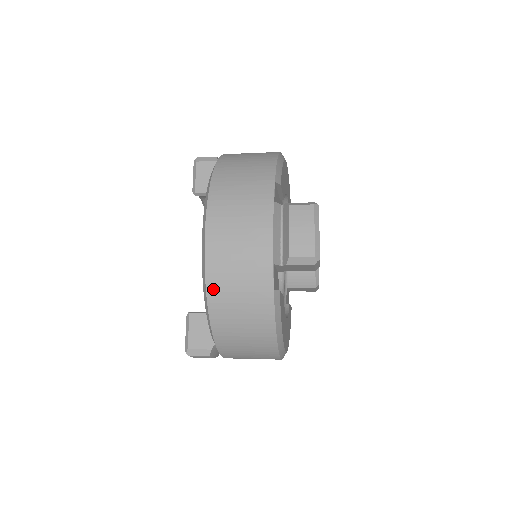
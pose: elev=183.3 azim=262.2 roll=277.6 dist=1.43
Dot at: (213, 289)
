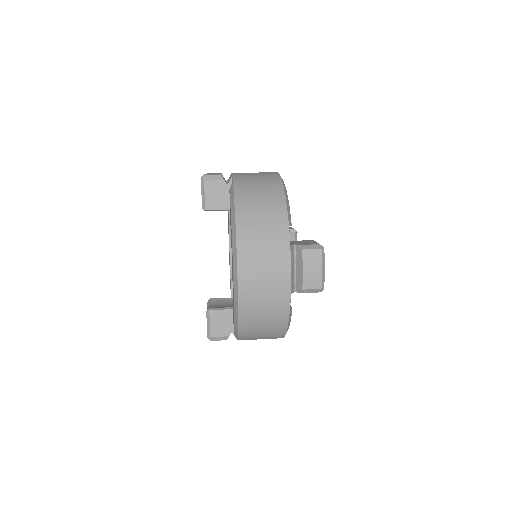
Dot at: (244, 312)
